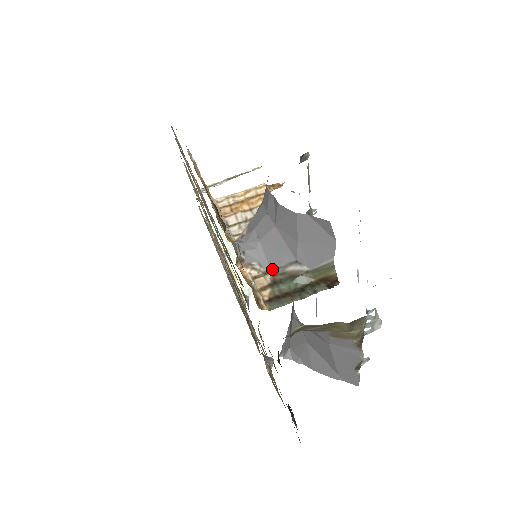
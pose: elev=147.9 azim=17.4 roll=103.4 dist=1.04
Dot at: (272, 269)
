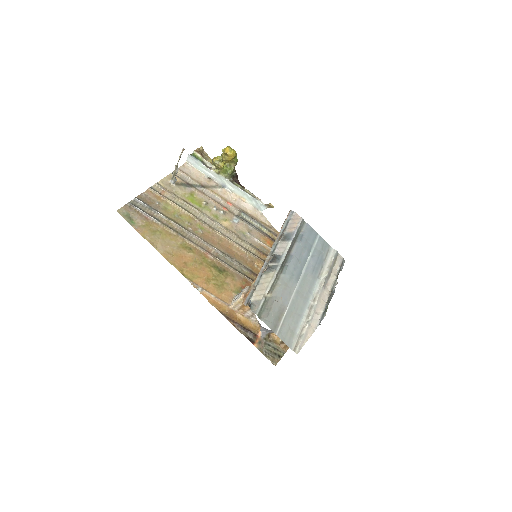
Dot at: occluded
